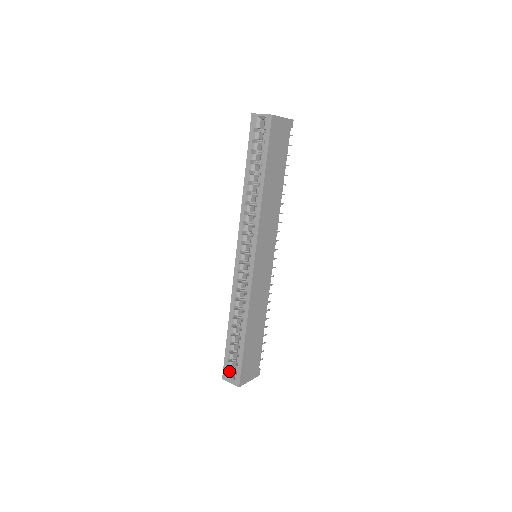
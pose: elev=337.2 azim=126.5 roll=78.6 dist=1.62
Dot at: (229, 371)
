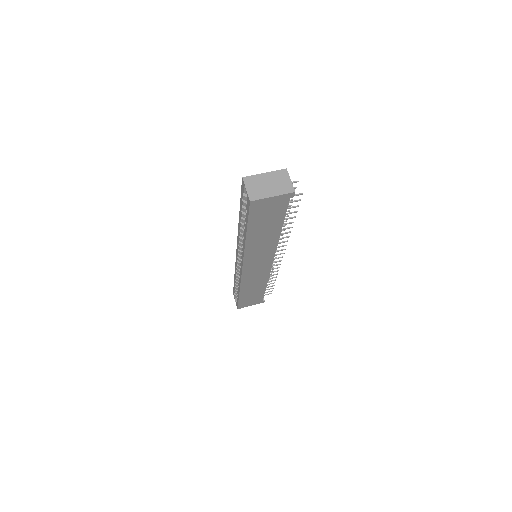
Dot at: (235, 295)
